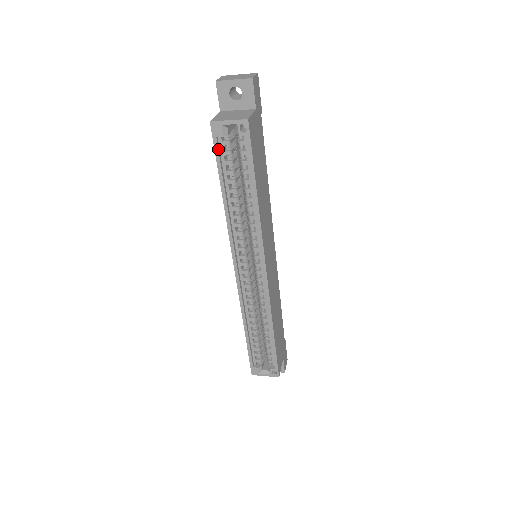
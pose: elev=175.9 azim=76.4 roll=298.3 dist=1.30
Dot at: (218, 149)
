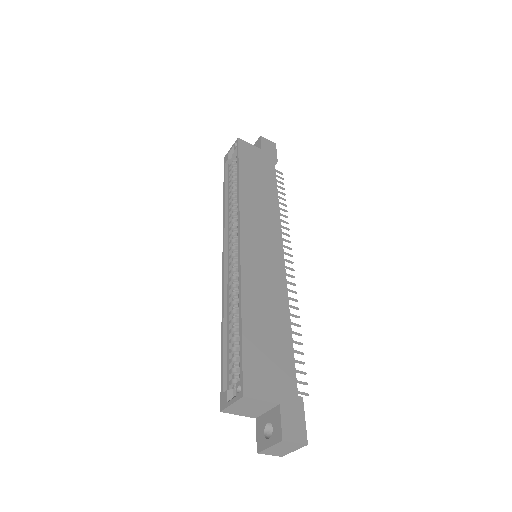
Dot at: (225, 169)
